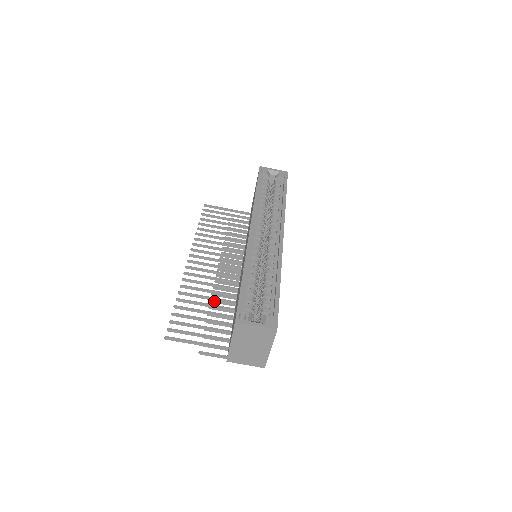
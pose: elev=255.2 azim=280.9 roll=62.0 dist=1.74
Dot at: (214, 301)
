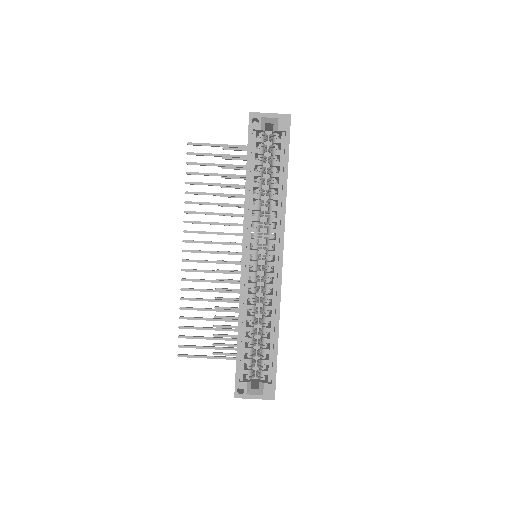
Dot at: occluded
